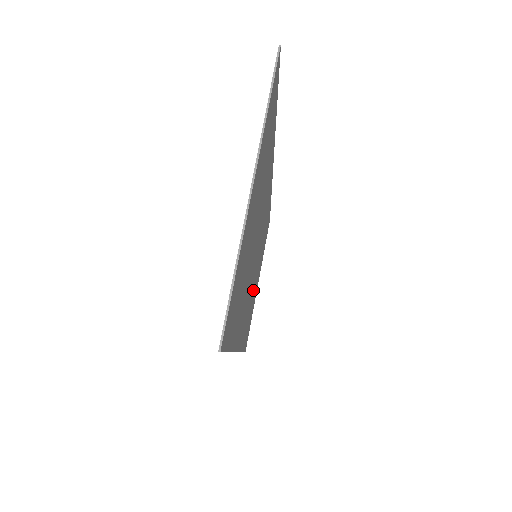
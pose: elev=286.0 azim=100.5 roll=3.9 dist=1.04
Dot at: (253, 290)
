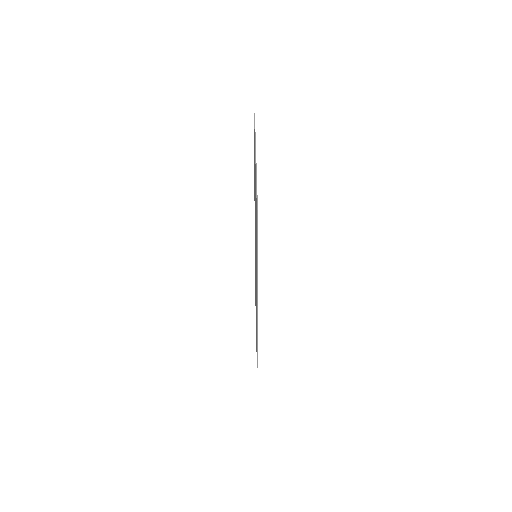
Dot at: occluded
